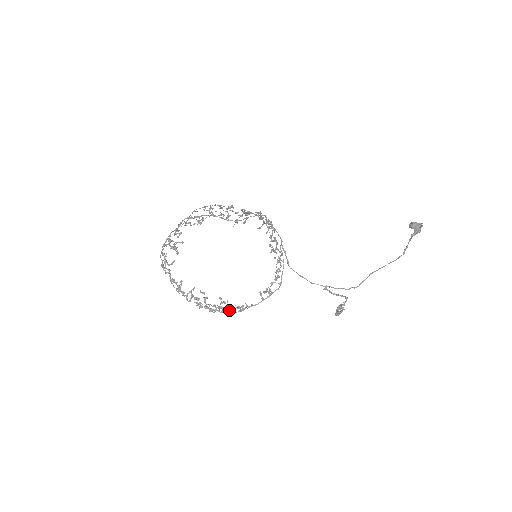
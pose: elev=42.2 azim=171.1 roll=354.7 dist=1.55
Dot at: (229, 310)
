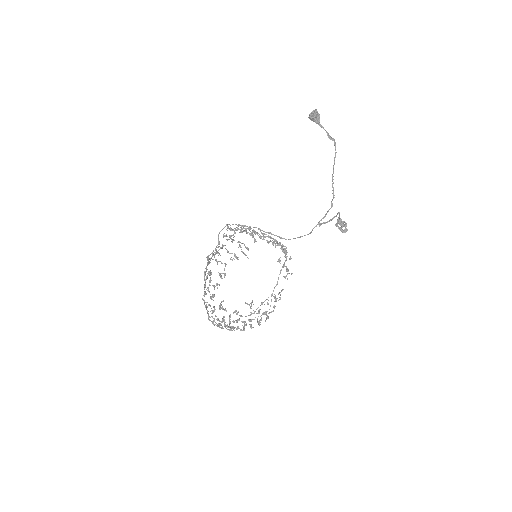
Dot at: (273, 310)
